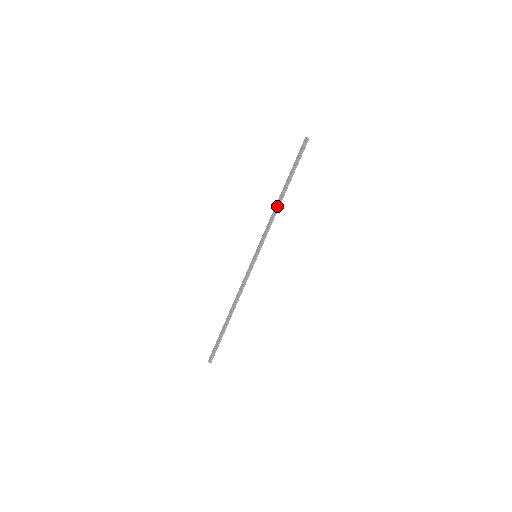
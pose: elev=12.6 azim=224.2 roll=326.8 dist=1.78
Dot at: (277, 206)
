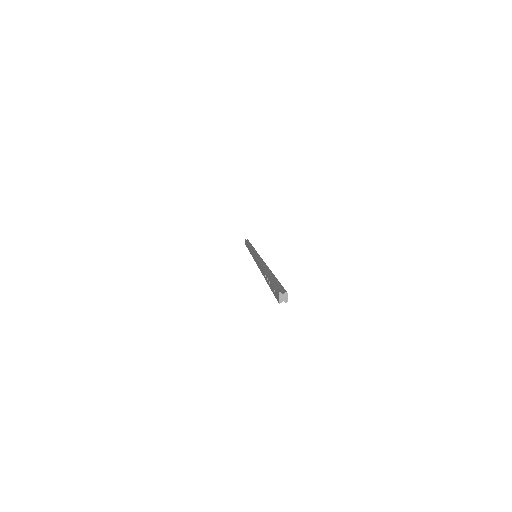
Dot at: (260, 270)
